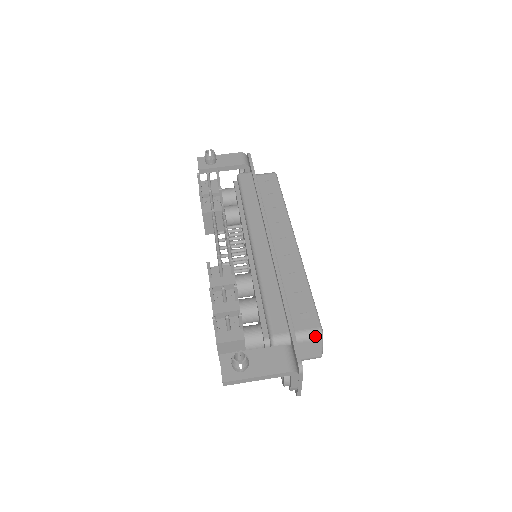
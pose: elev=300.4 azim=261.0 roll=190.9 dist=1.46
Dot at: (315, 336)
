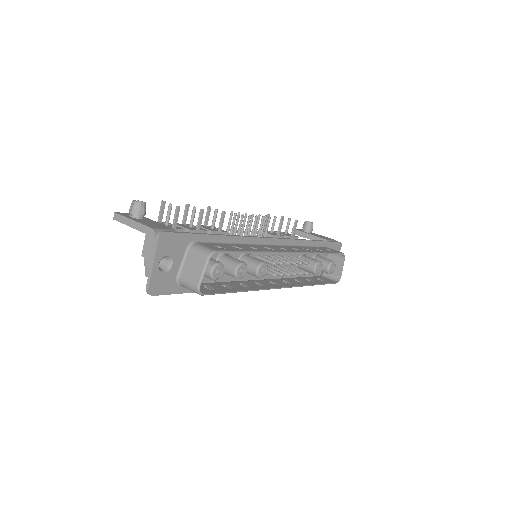
Dot at: (205, 252)
